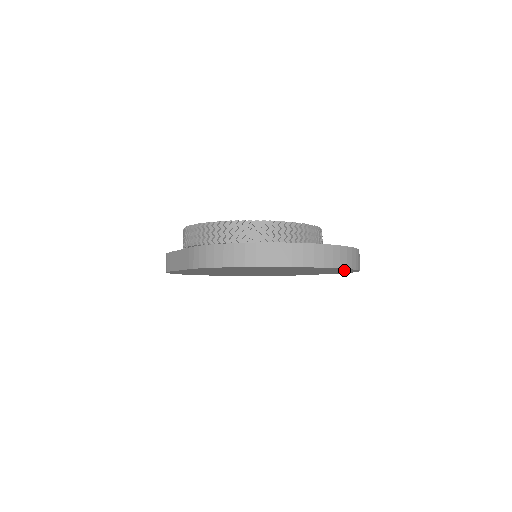
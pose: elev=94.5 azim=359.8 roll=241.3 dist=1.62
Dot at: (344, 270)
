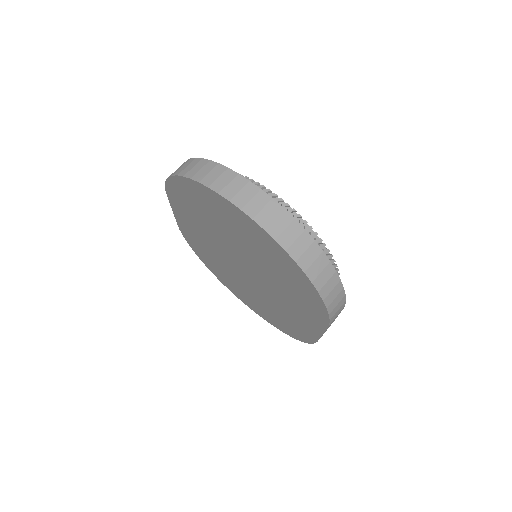
Dot at: (293, 269)
